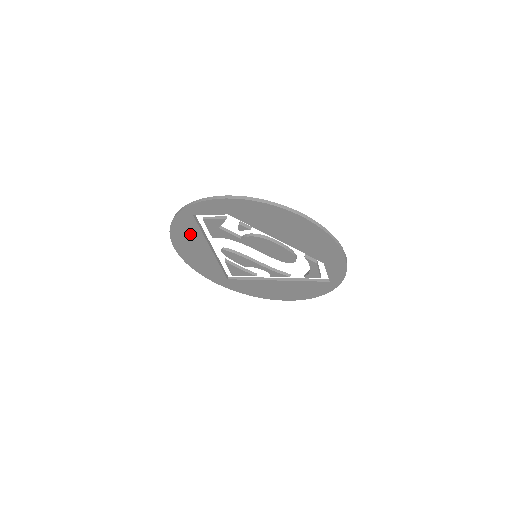
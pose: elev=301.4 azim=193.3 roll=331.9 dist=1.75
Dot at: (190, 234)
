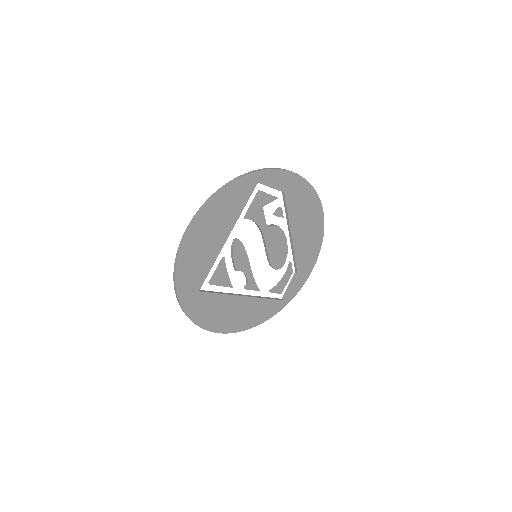
Dot at: (230, 207)
